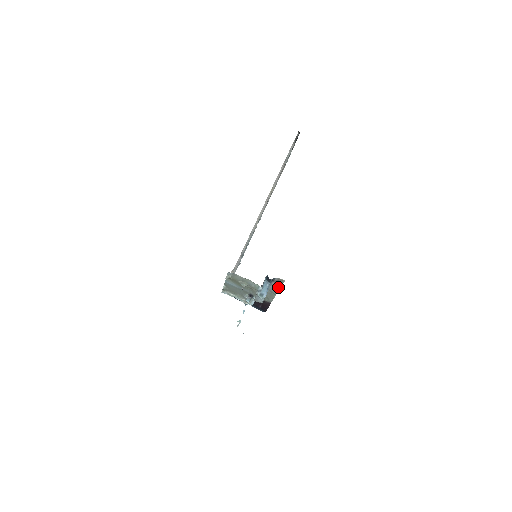
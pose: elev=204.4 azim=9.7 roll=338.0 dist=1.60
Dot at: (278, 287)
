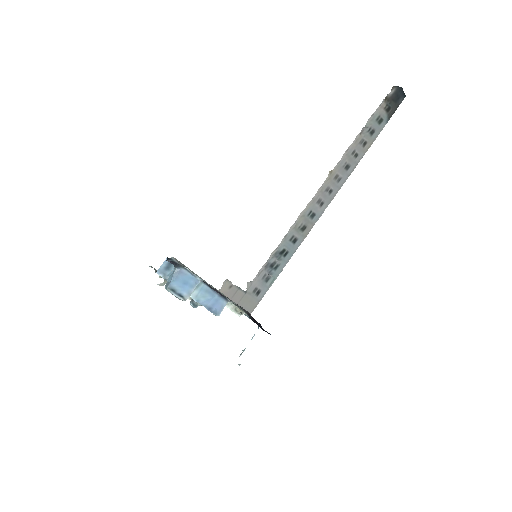
Dot at: (196, 274)
